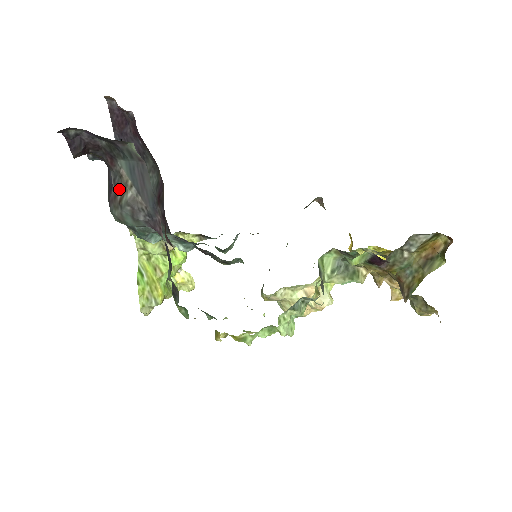
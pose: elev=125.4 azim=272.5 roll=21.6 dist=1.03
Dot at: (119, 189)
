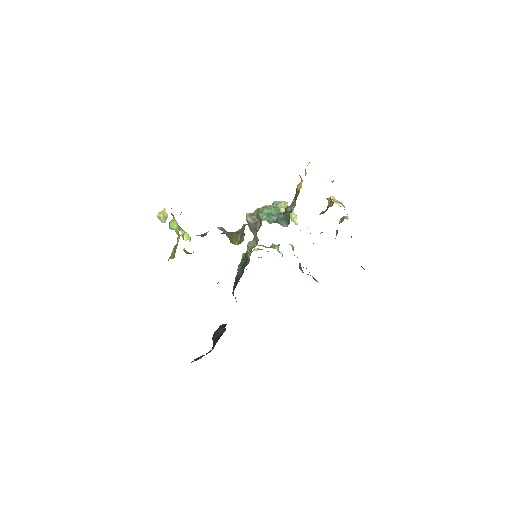
Dot at: occluded
